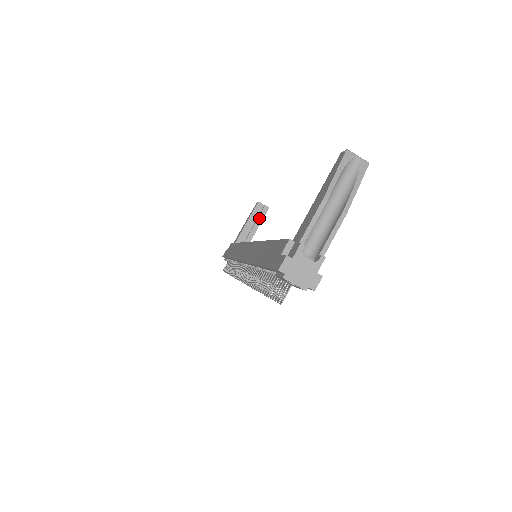
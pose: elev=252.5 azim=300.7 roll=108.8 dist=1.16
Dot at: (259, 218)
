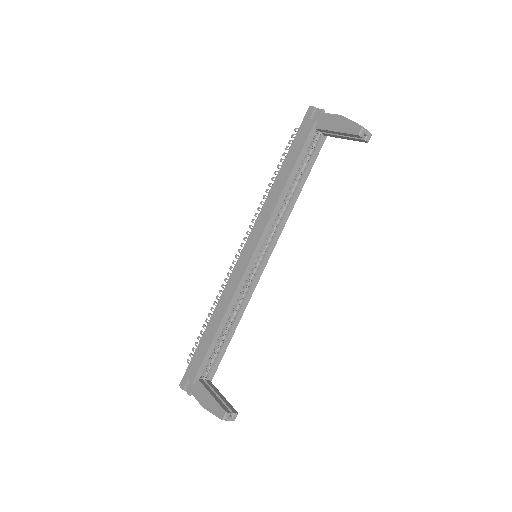
Dot at: (352, 138)
